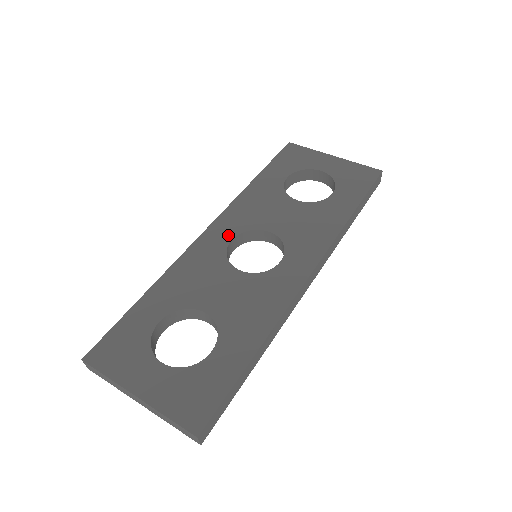
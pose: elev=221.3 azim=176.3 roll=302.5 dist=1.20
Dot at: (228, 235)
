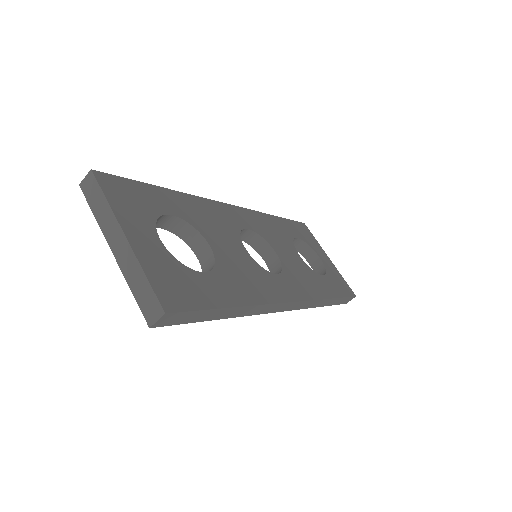
Dot at: (246, 224)
